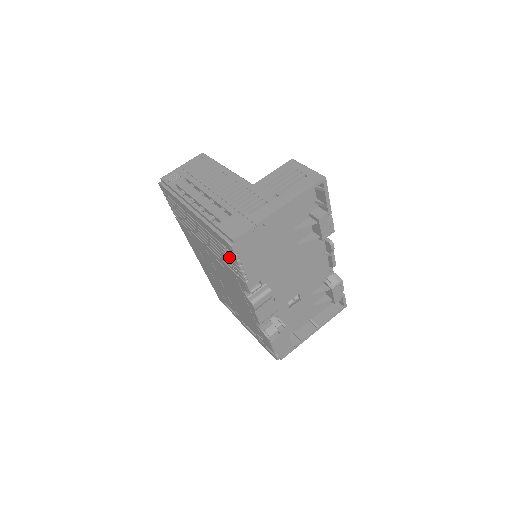
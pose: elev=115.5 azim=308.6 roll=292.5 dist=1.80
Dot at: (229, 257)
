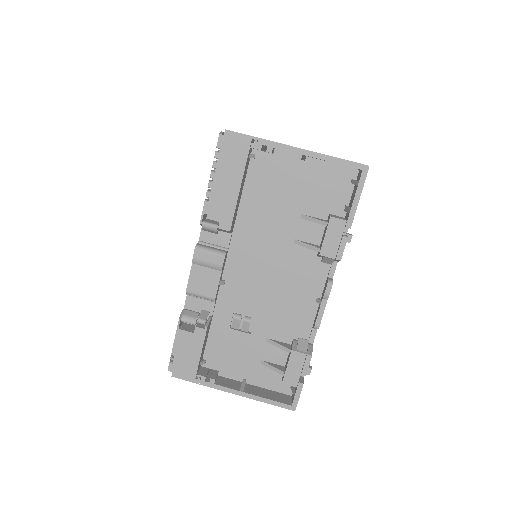
Dot at: occluded
